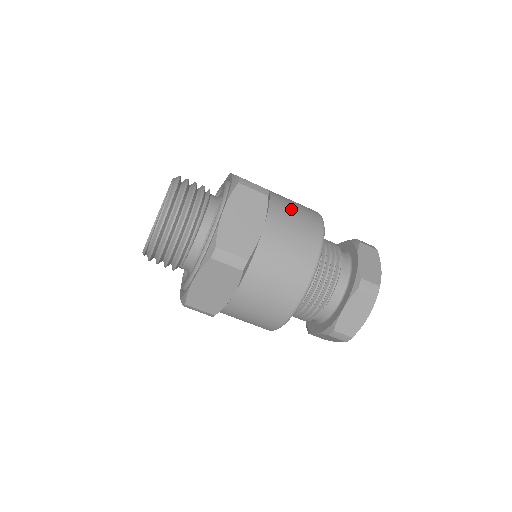
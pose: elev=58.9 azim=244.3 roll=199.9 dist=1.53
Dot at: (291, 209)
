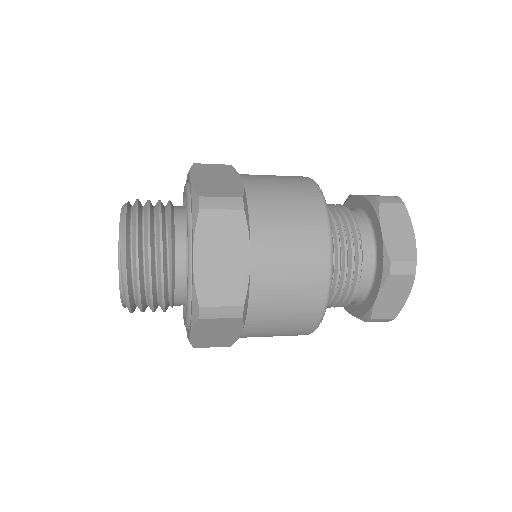
Dot at: (280, 302)
